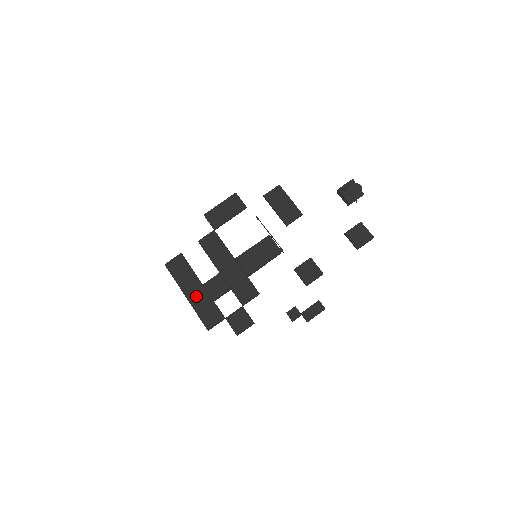
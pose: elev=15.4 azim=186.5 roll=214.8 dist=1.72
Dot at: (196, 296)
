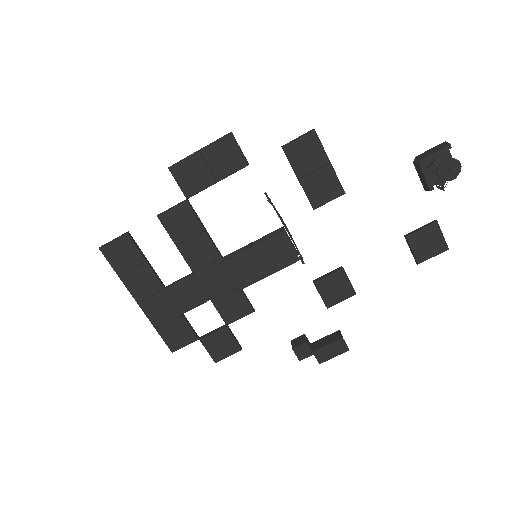
Dot at: (154, 305)
